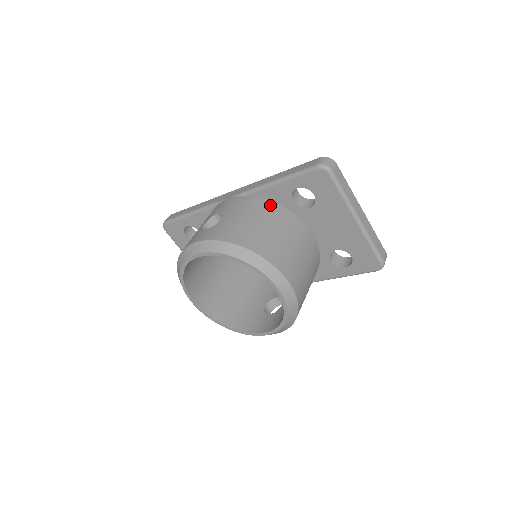
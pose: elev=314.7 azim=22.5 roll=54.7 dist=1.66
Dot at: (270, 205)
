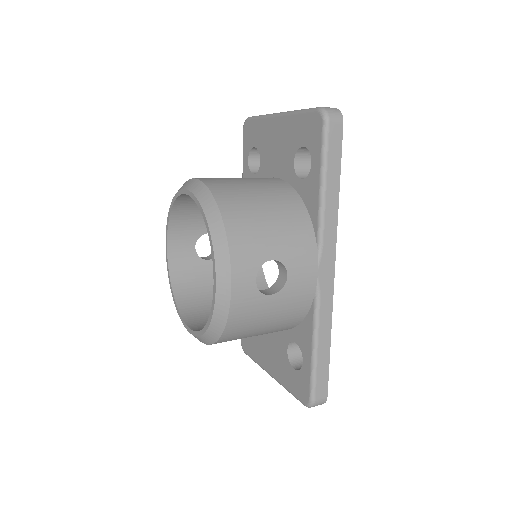
Dot at: occluded
